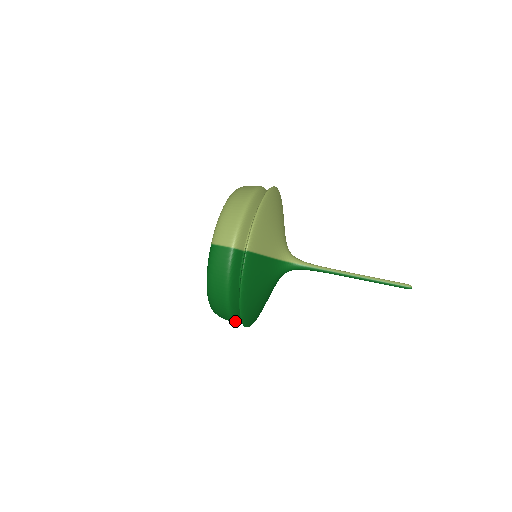
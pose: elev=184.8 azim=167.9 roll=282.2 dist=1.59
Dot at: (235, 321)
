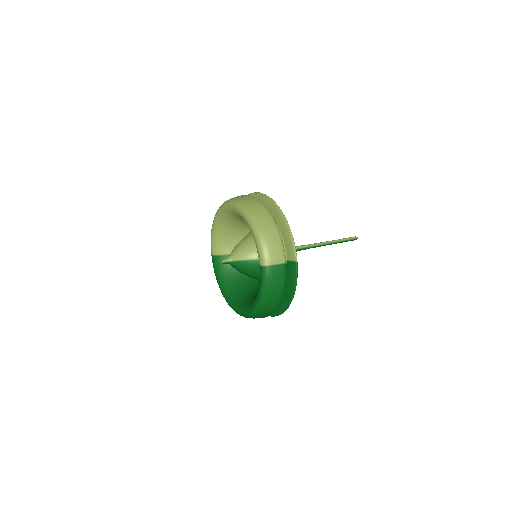
Dot at: occluded
